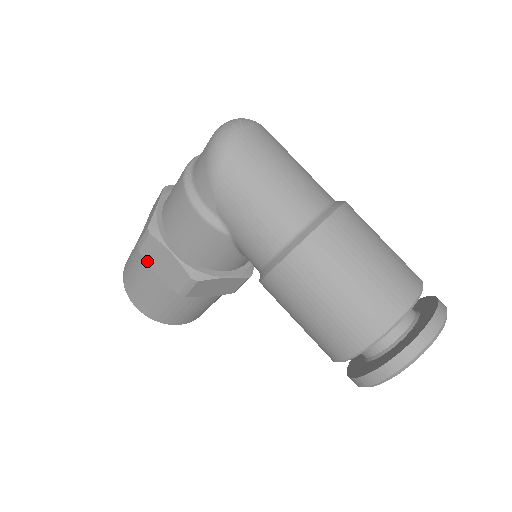
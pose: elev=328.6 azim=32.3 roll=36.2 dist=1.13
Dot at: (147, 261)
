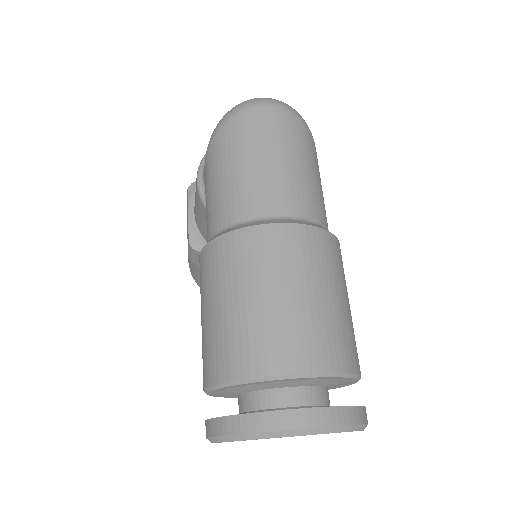
Dot at: occluded
